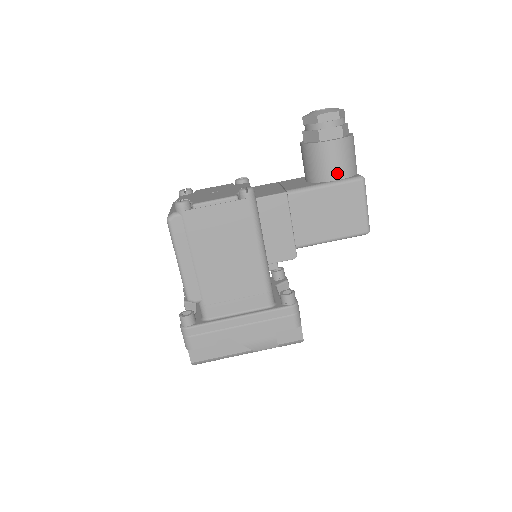
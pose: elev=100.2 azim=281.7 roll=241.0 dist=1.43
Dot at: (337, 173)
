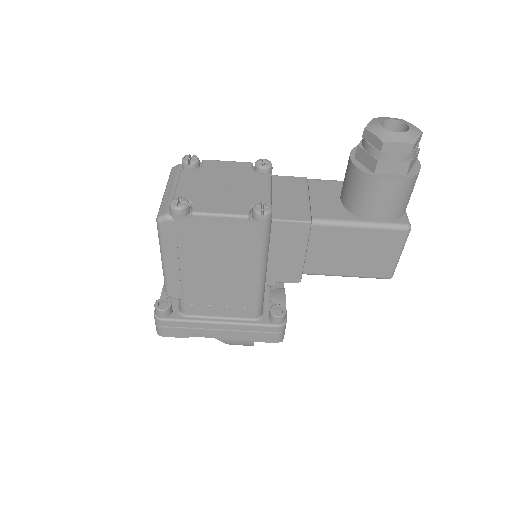
Dot at: (381, 215)
